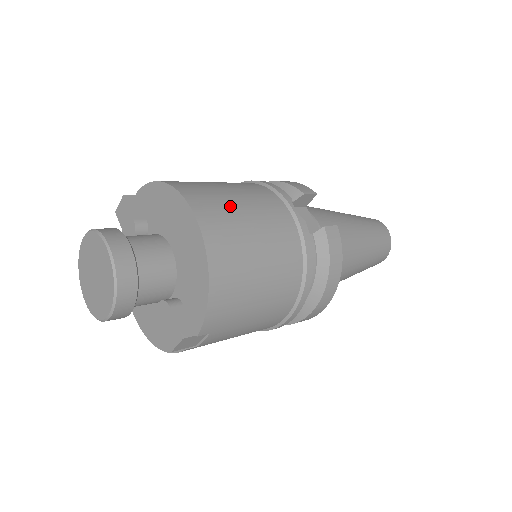
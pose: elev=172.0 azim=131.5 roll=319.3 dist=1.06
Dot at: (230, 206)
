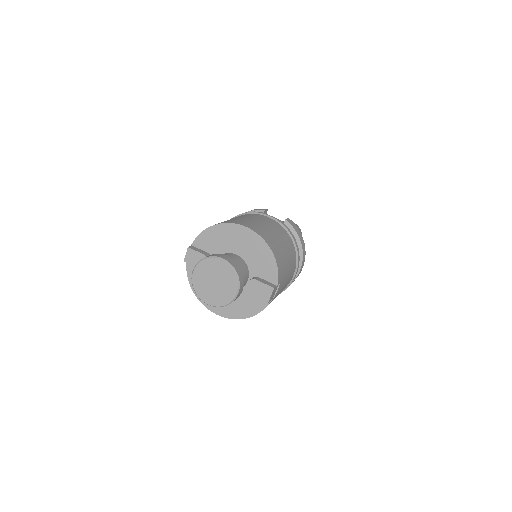
Dot at: (251, 221)
